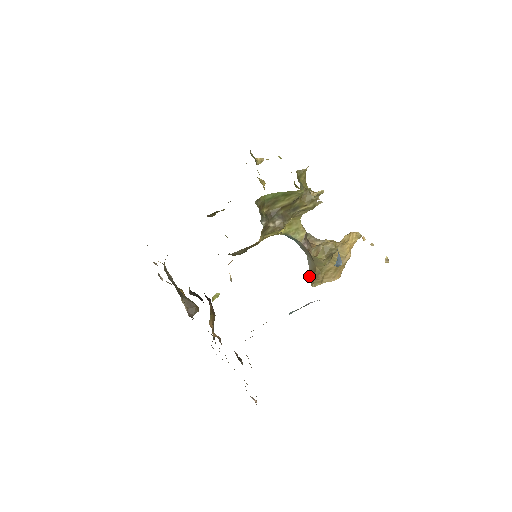
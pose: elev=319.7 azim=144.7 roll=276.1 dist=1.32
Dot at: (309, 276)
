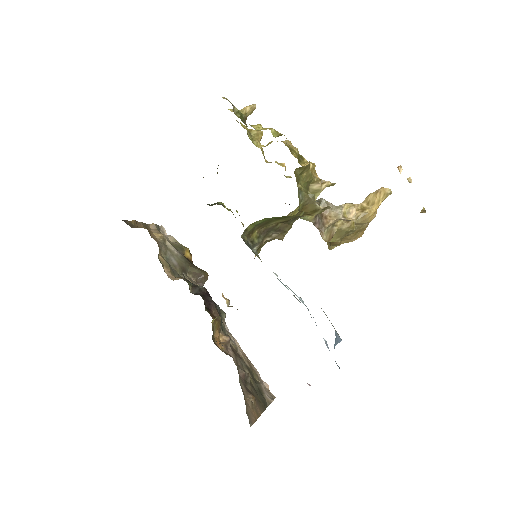
Dot at: occluded
